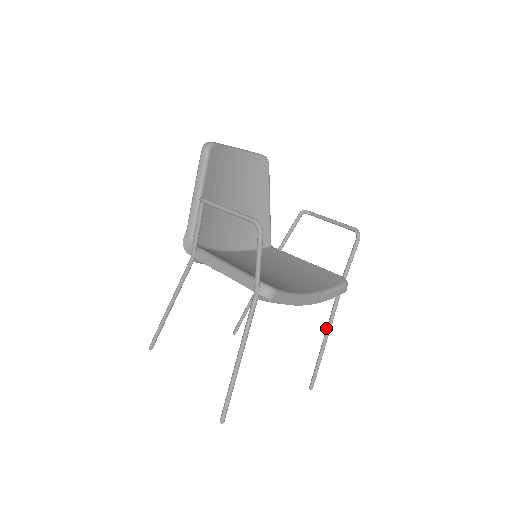
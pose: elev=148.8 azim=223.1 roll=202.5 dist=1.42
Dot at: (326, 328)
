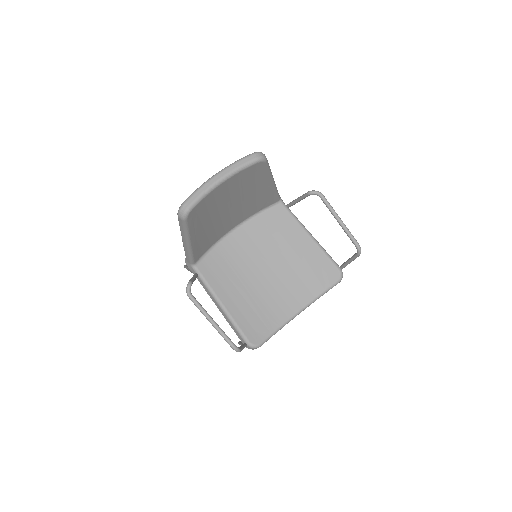
Dot at: occluded
